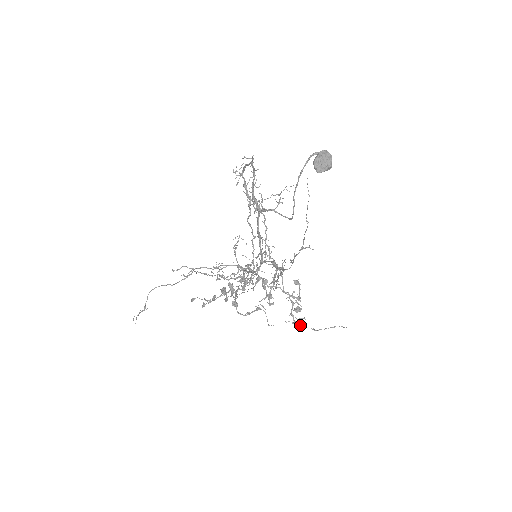
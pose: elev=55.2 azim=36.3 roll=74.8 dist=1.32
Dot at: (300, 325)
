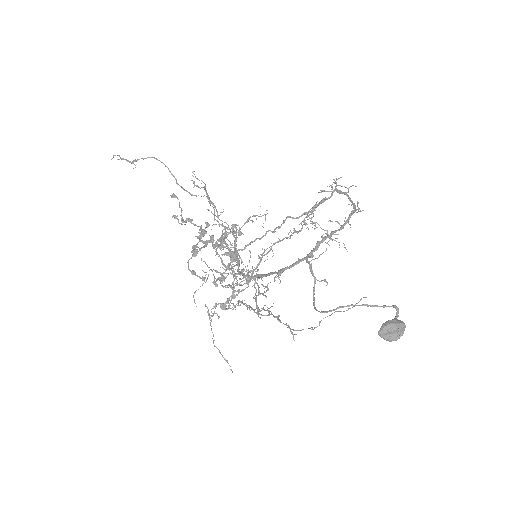
Dot at: (210, 322)
